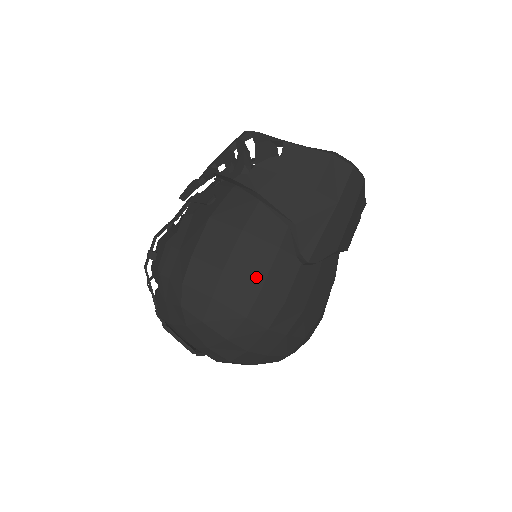
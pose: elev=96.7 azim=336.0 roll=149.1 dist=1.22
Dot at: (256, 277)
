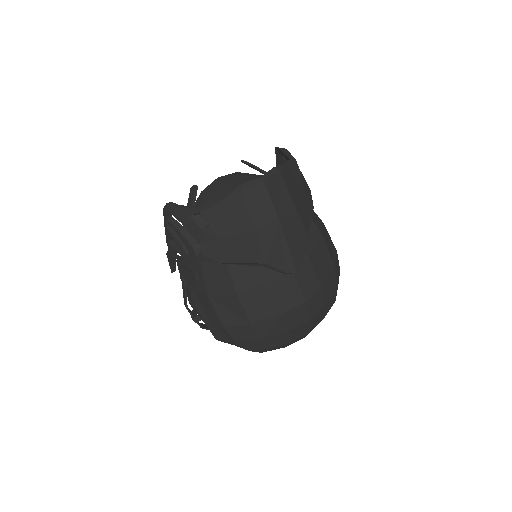
Dot at: (274, 309)
